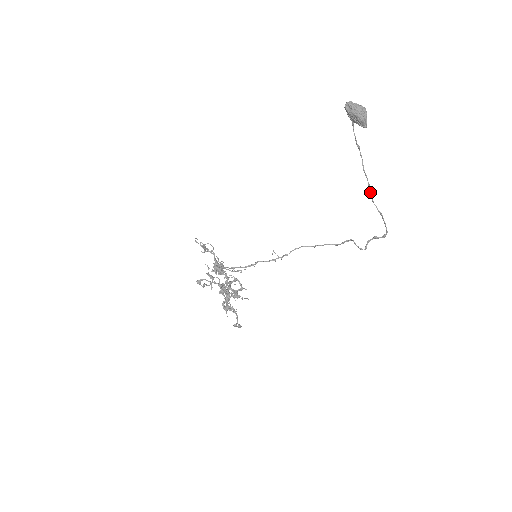
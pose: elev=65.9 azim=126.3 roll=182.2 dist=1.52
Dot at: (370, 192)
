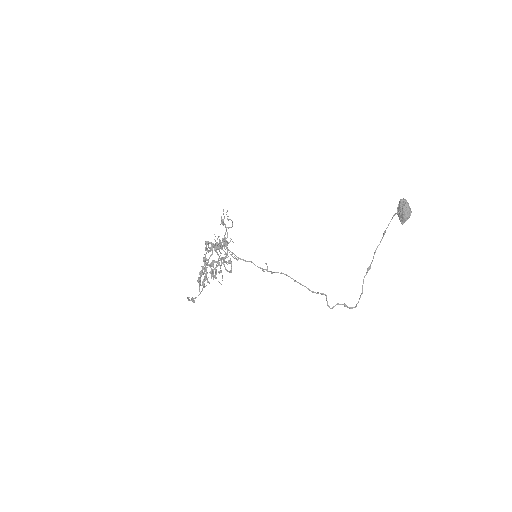
Dot at: (368, 270)
